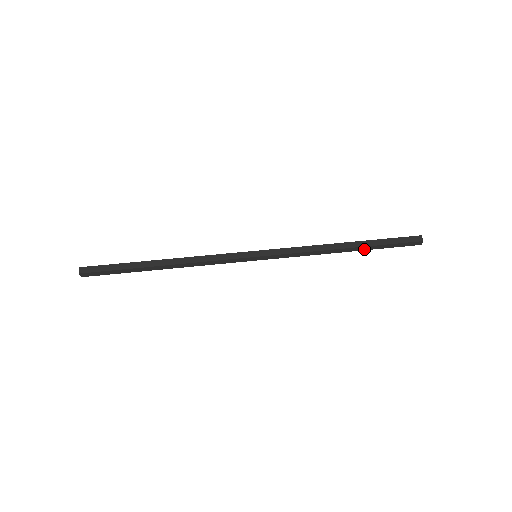
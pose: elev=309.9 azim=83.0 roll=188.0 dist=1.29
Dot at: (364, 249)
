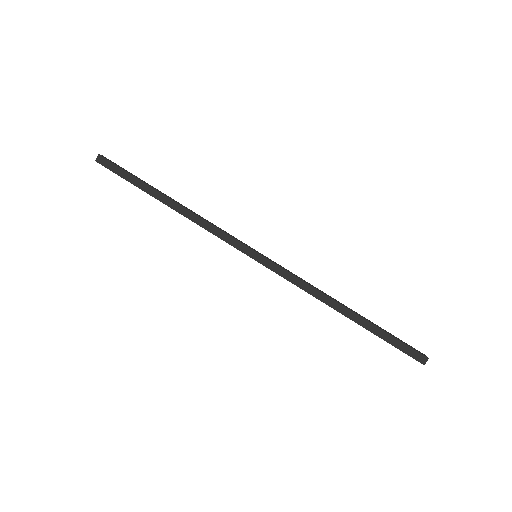
Dot at: (362, 325)
